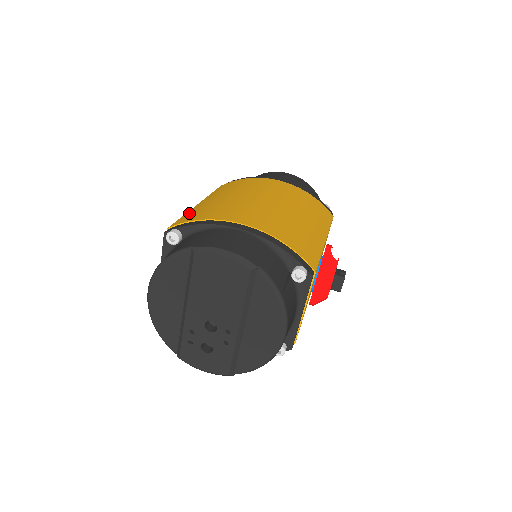
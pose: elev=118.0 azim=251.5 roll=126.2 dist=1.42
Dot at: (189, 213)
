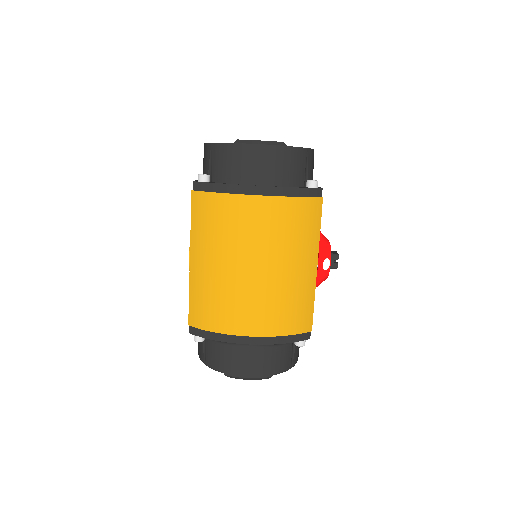
Dot at: (194, 298)
